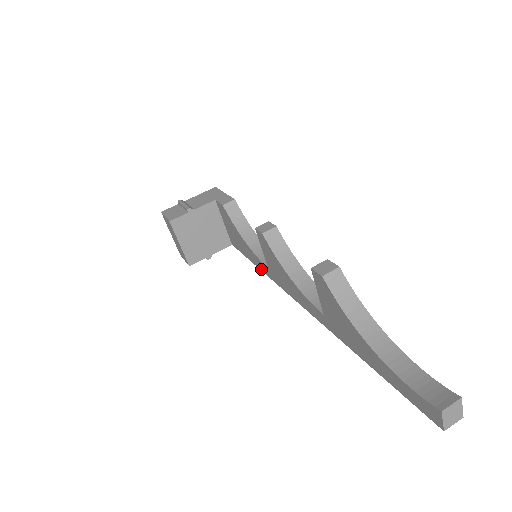
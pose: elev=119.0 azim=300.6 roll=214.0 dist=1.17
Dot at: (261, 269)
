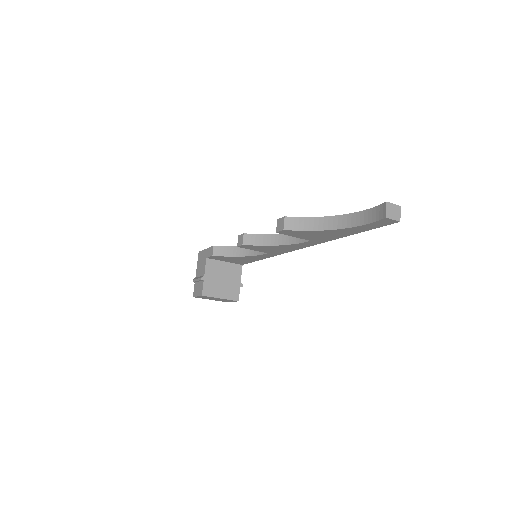
Dot at: occluded
